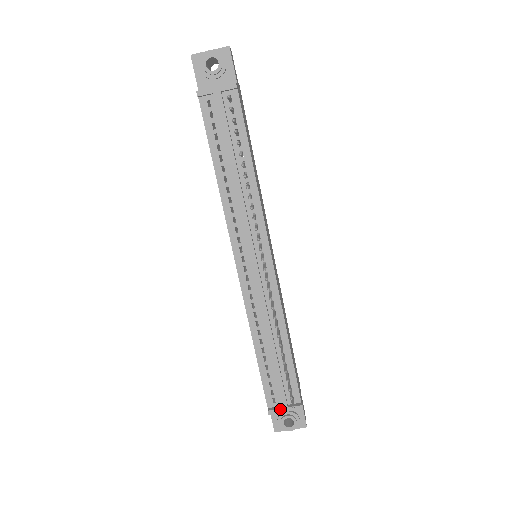
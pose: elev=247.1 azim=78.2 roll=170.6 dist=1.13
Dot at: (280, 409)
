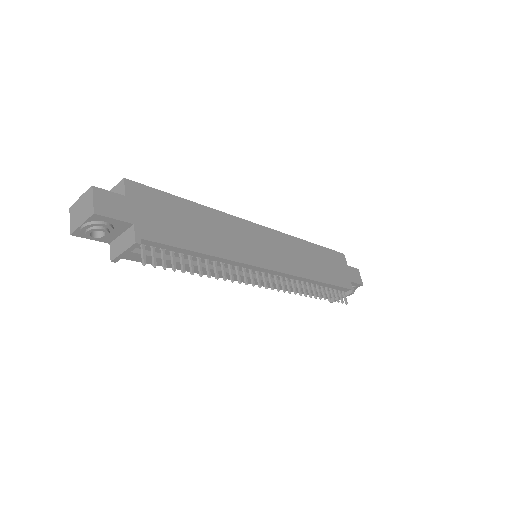
Dot at: occluded
